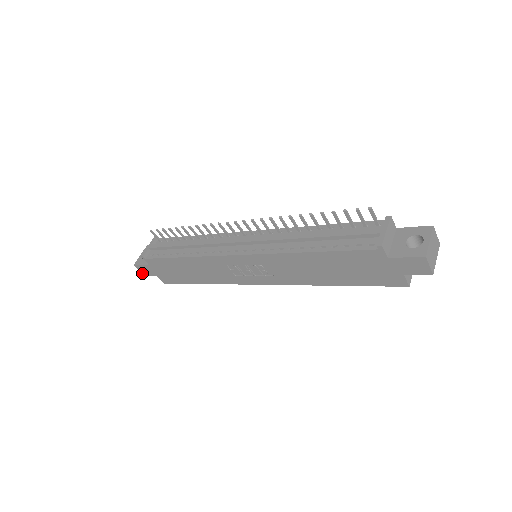
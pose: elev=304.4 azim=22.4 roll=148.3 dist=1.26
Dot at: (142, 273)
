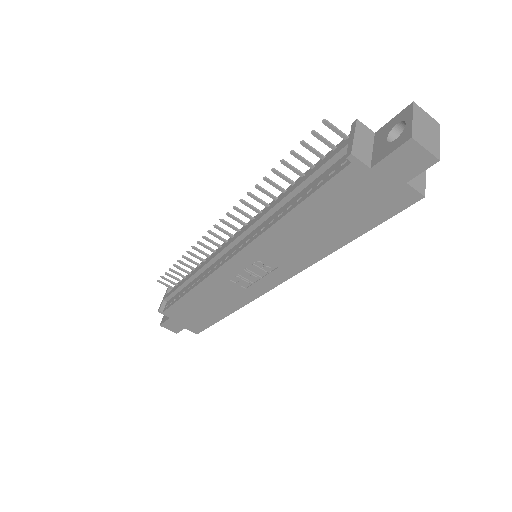
Dot at: occluded
